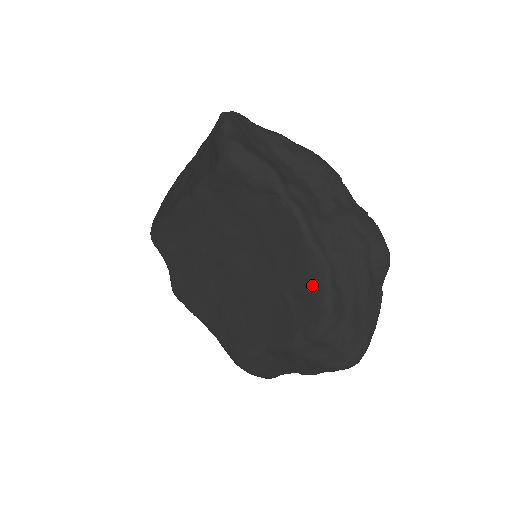
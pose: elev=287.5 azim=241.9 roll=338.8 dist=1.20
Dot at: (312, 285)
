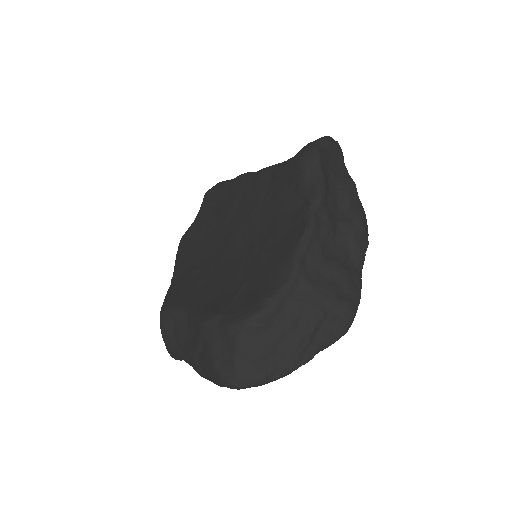
Dot at: (267, 286)
